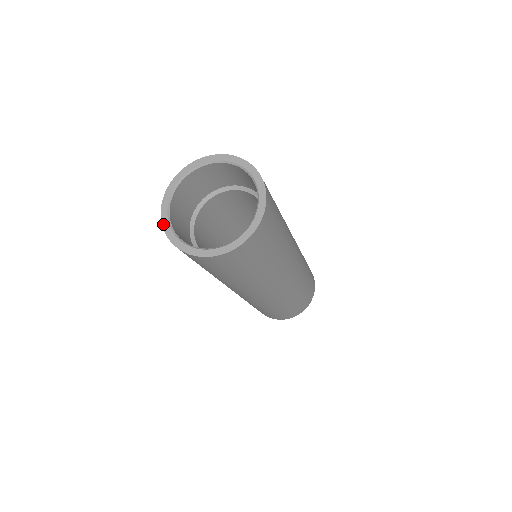
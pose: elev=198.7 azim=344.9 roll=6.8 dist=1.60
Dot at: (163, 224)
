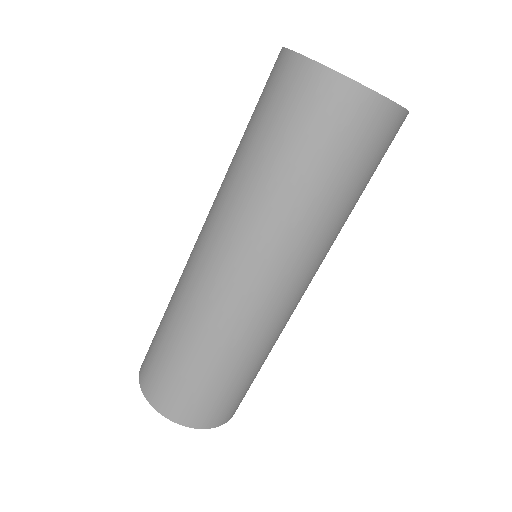
Dot at: occluded
